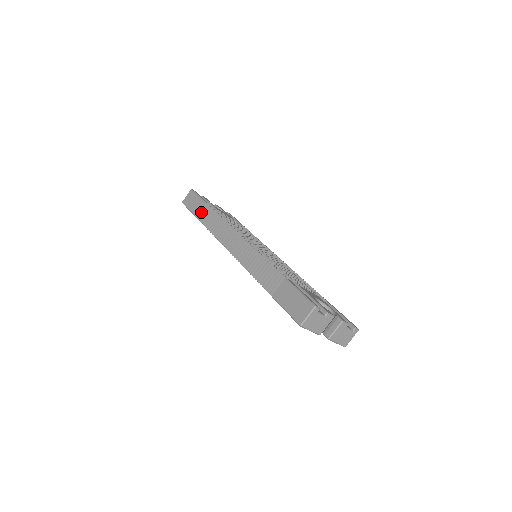
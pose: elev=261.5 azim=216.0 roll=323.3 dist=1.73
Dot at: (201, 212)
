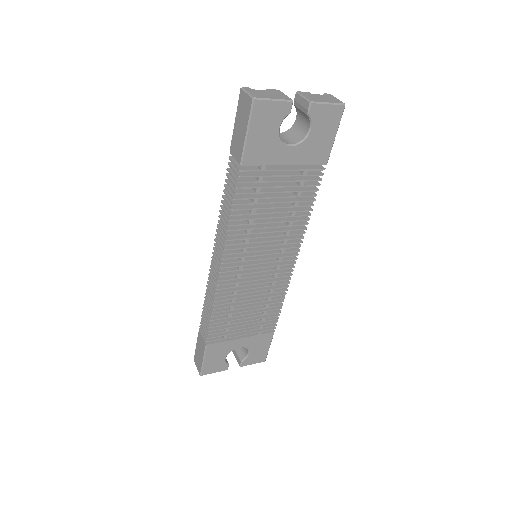
Dot at: (204, 335)
